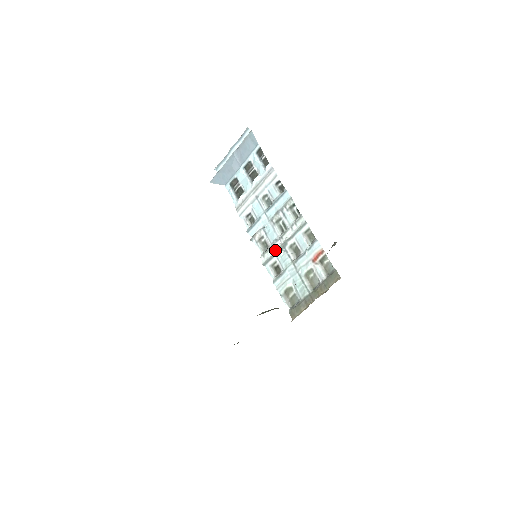
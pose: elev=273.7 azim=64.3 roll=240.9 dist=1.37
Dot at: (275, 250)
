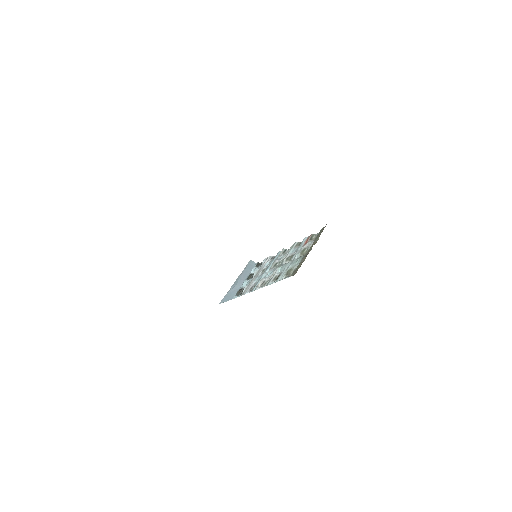
Dot at: (275, 272)
